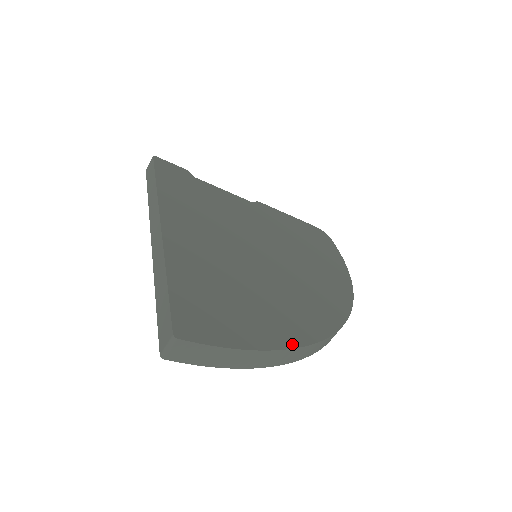
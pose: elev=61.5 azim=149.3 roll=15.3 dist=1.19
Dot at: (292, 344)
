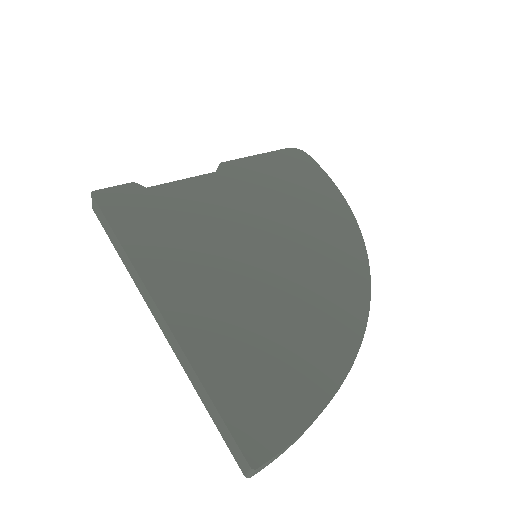
Dot at: (342, 373)
